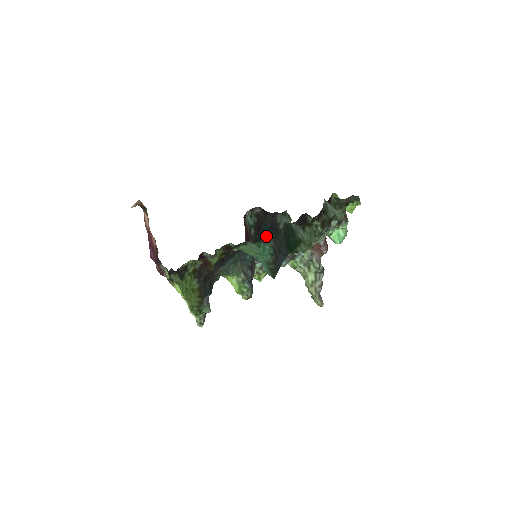
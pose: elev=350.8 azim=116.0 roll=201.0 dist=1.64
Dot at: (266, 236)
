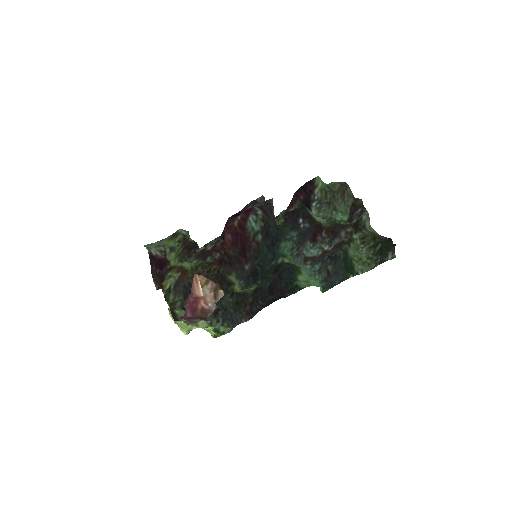
Dot at: (278, 240)
